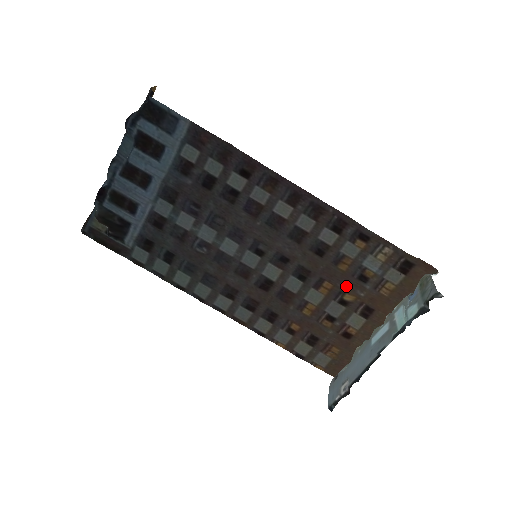
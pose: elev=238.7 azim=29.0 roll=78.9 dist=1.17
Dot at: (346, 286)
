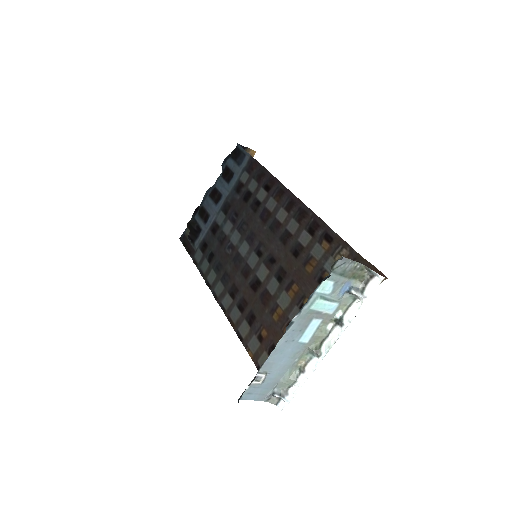
Dot at: (308, 290)
